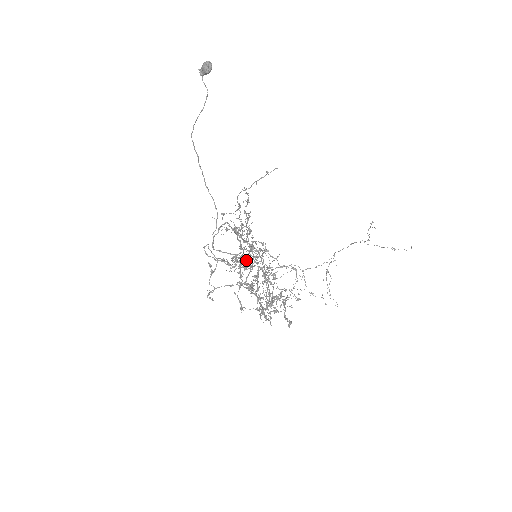
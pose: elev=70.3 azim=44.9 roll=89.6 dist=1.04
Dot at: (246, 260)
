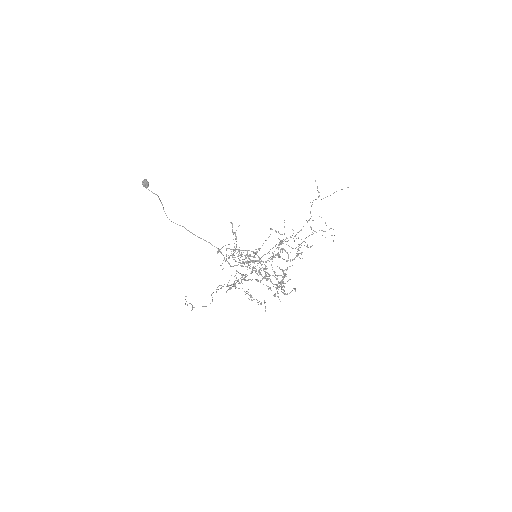
Dot at: occluded
